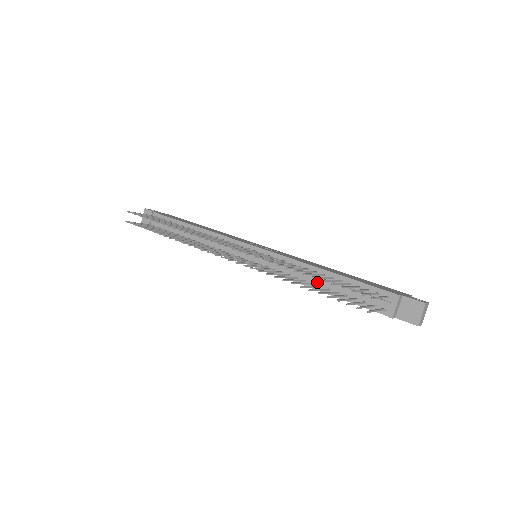
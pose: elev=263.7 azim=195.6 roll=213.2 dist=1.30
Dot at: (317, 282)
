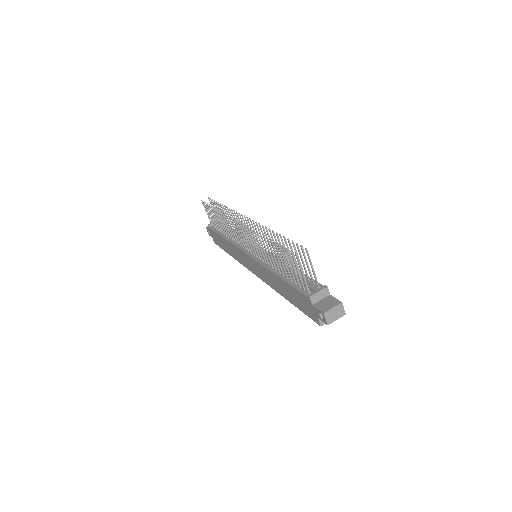
Dot at: (280, 270)
